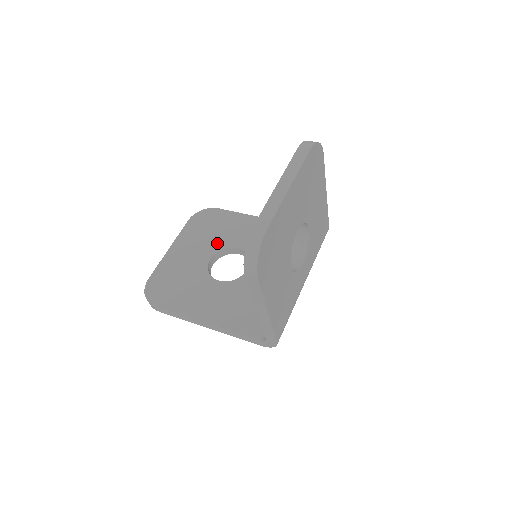
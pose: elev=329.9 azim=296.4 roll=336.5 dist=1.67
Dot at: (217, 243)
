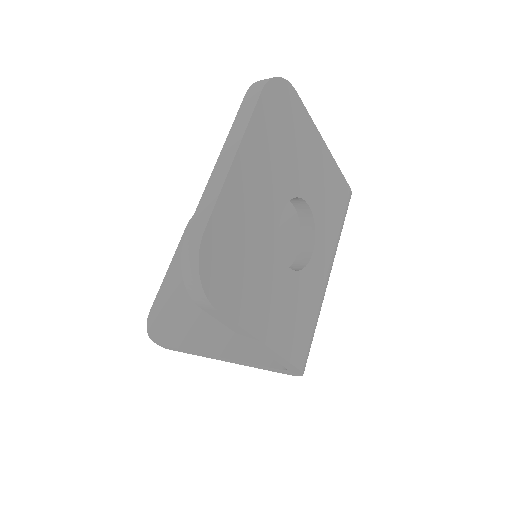
Dot at: occluded
